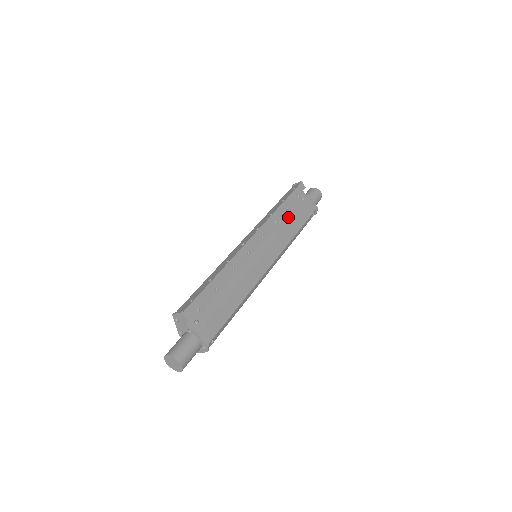
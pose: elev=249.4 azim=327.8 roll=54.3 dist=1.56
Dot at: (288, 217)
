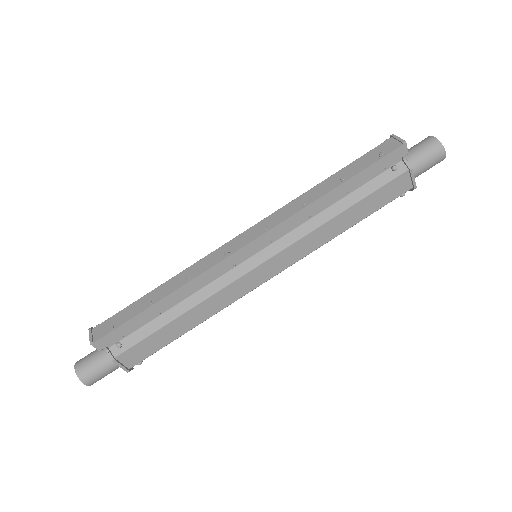
Dot at: (343, 203)
